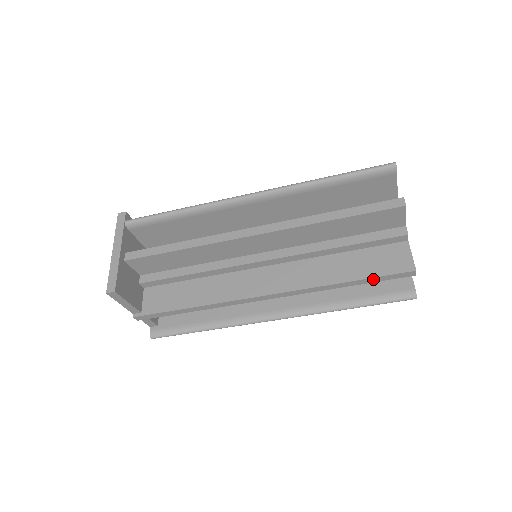
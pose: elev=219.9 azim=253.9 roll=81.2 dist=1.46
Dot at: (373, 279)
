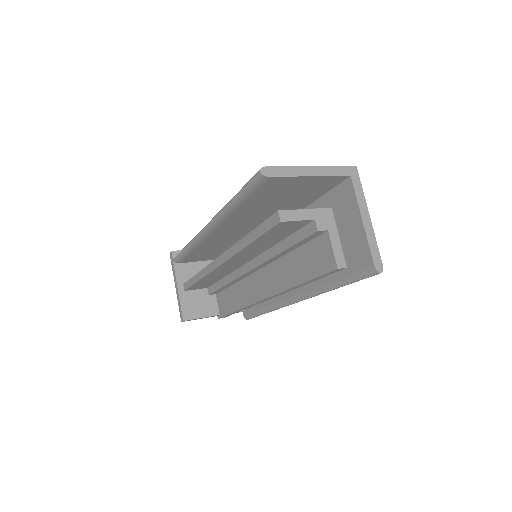
Dot at: (315, 279)
